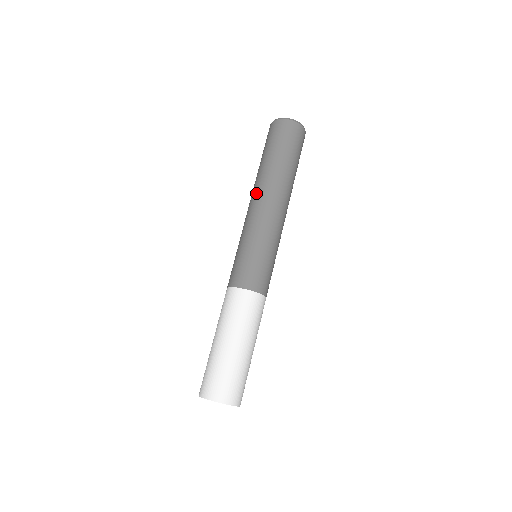
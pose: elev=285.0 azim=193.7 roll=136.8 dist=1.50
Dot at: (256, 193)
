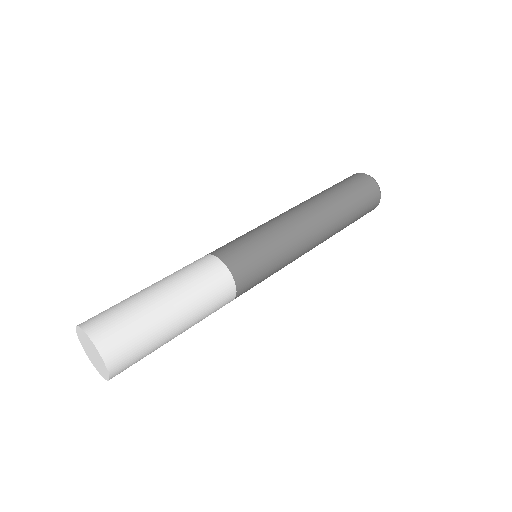
Dot at: (308, 207)
